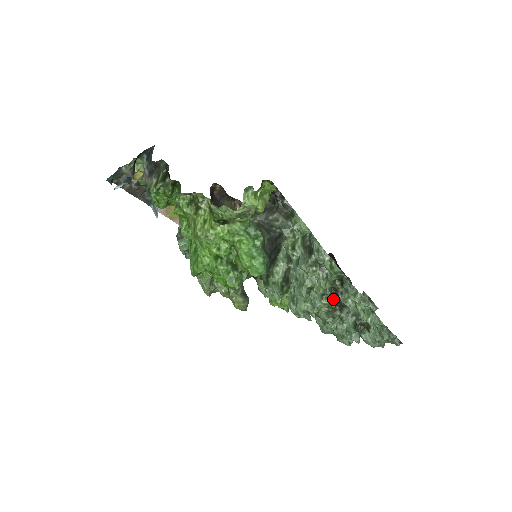
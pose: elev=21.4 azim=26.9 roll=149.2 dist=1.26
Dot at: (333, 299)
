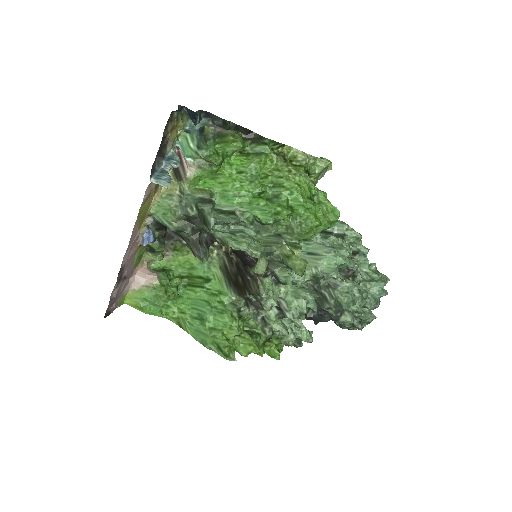
Dot at: occluded
